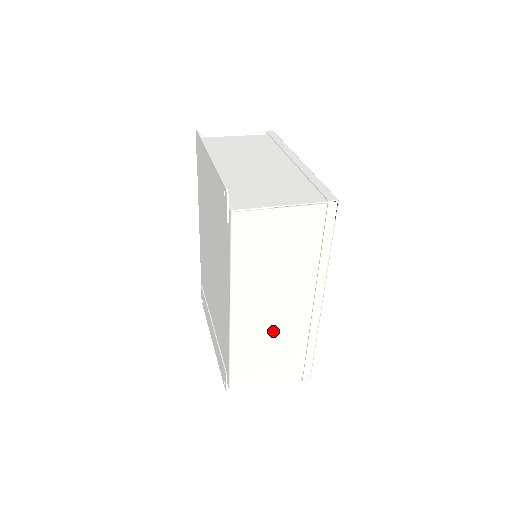
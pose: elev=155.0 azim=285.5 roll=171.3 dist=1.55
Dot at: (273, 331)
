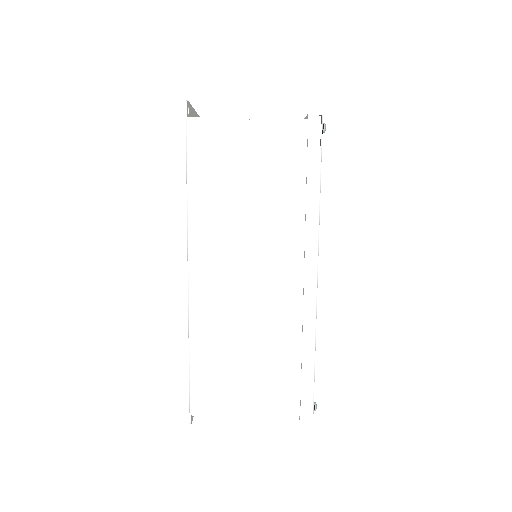
Dot at: (249, 317)
